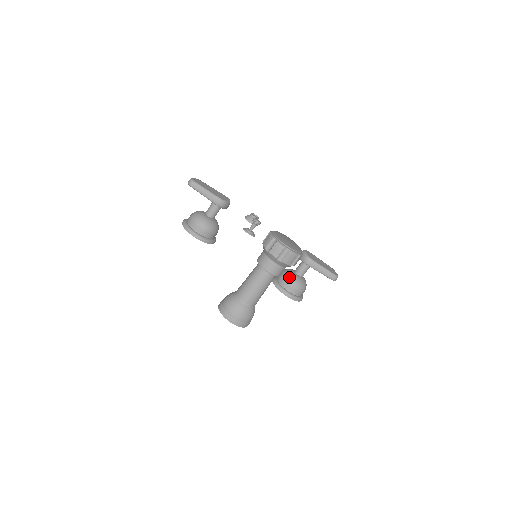
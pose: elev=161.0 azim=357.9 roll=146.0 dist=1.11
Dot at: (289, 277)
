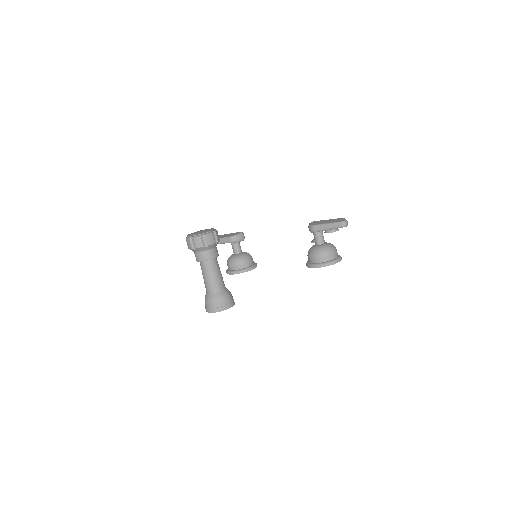
Dot at: (310, 252)
